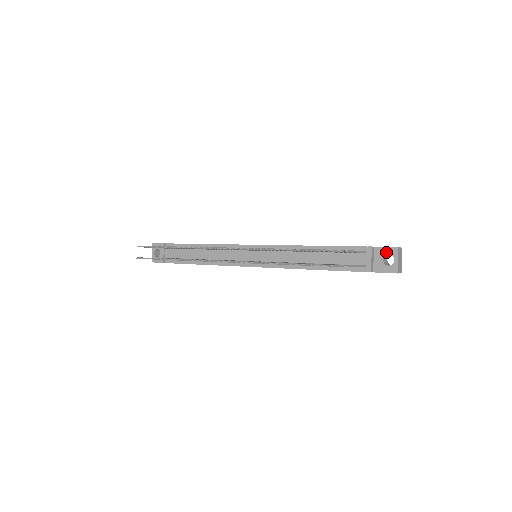
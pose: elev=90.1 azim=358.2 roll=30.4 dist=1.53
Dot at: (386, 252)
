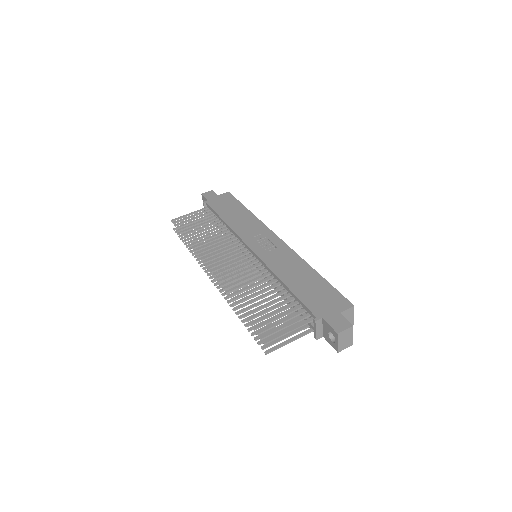
Dot at: (330, 330)
